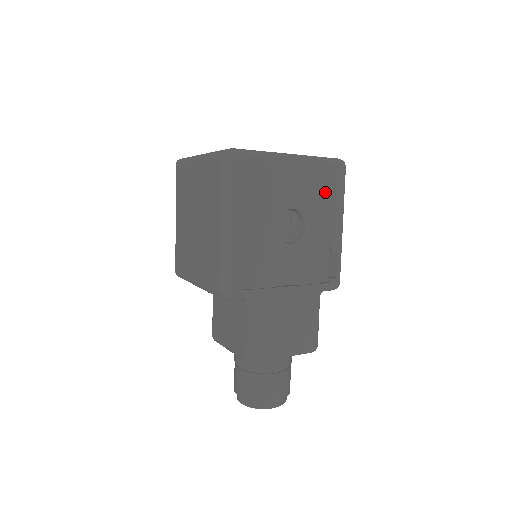
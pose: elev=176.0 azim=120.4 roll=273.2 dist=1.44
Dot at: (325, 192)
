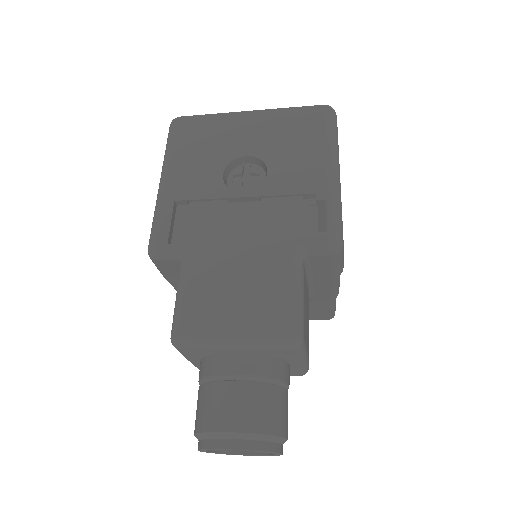
Dot at: (298, 136)
